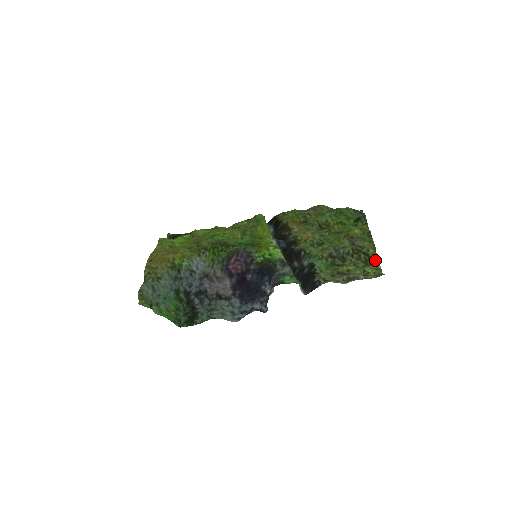
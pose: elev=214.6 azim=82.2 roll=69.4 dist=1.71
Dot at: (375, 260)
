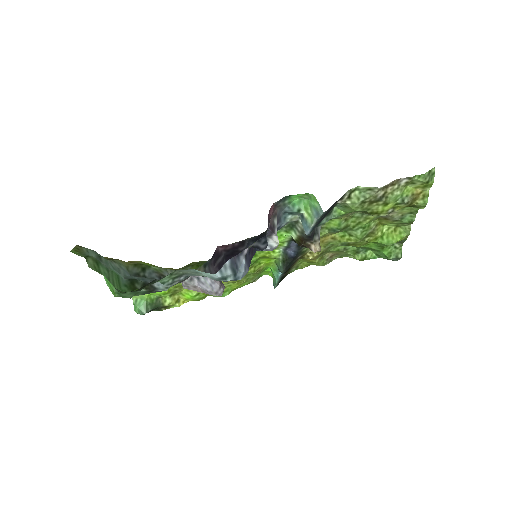
Dot at: (422, 205)
